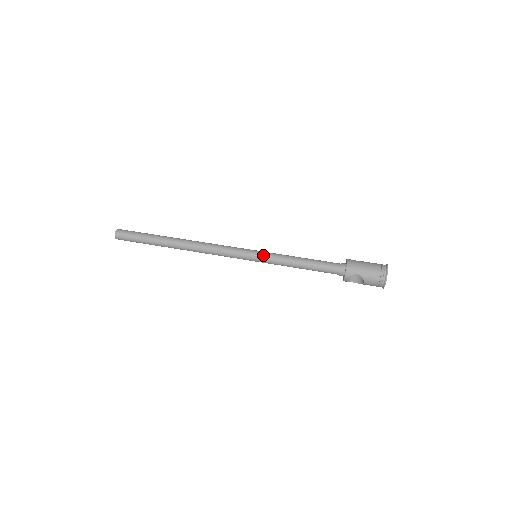
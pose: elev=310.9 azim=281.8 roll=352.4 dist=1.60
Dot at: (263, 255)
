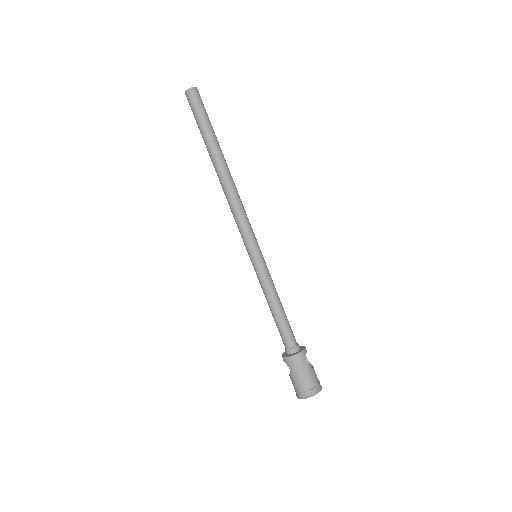
Dot at: (257, 265)
